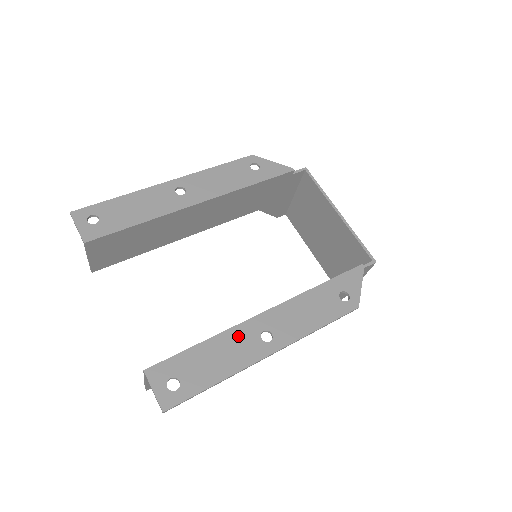
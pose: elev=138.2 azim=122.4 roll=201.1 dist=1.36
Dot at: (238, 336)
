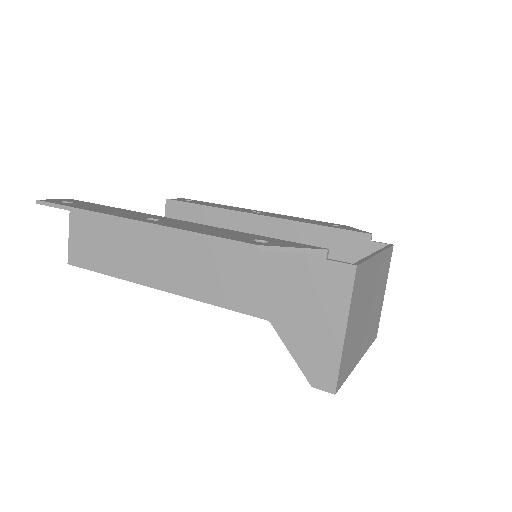
Dot at: (139, 214)
